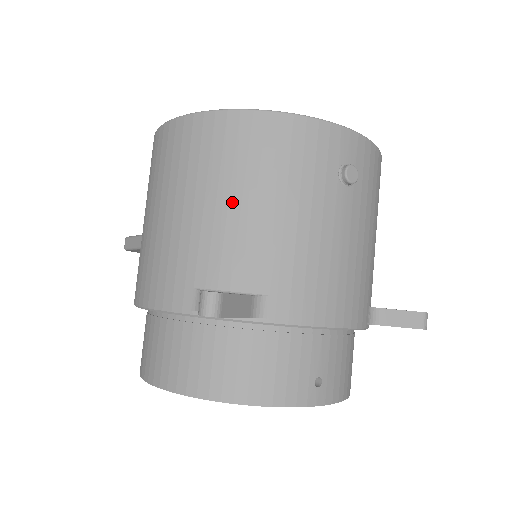
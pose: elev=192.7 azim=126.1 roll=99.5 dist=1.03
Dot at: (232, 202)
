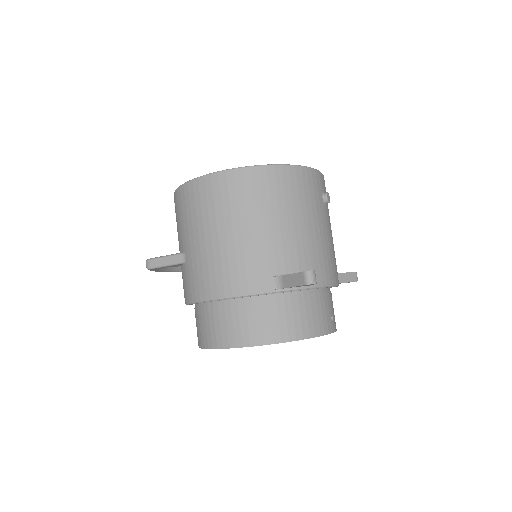
Dot at: (282, 221)
